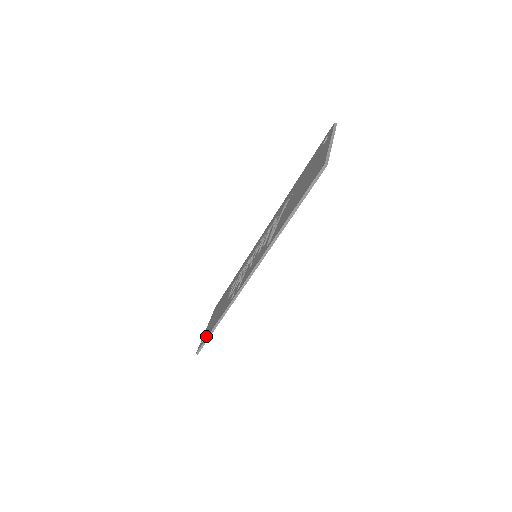
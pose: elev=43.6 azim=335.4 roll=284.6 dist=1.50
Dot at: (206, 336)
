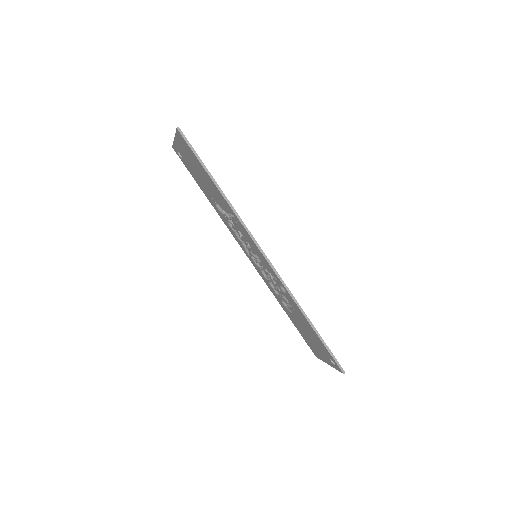
Dot at: (324, 349)
